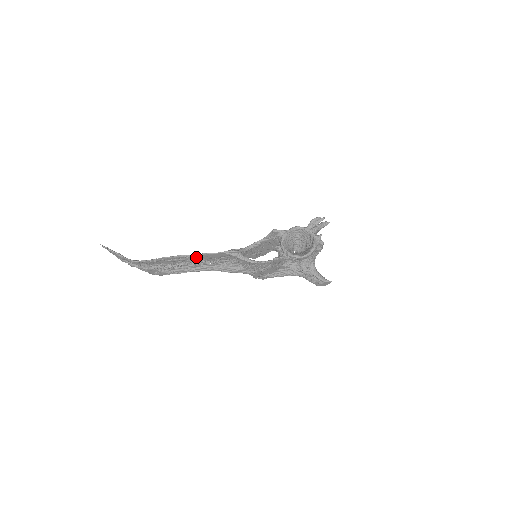
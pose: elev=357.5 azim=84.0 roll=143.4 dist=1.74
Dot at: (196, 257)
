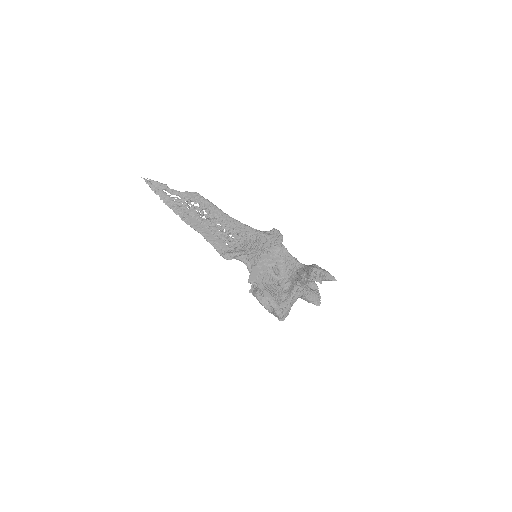
Dot at: (205, 234)
